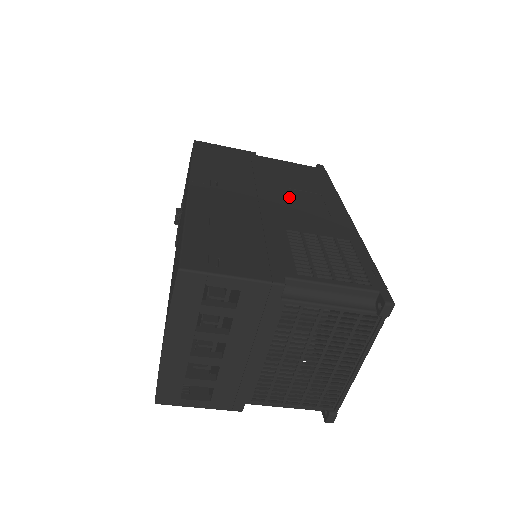
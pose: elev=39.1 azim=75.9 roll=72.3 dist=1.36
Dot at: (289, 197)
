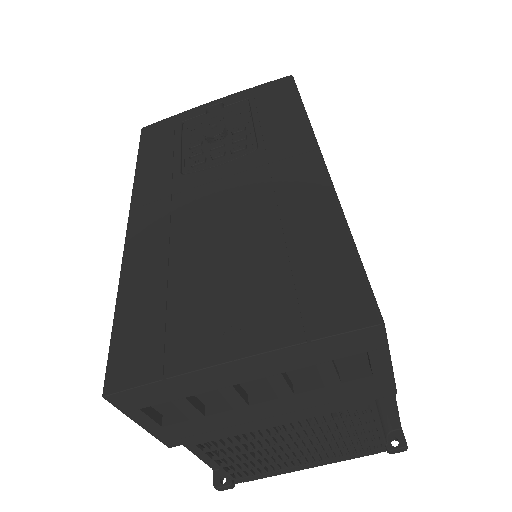
Dot at: occluded
